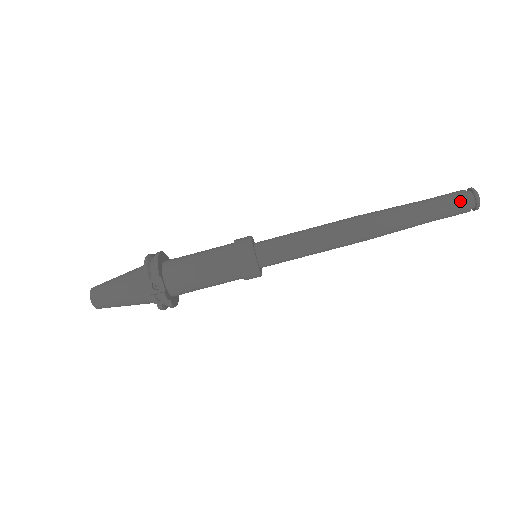
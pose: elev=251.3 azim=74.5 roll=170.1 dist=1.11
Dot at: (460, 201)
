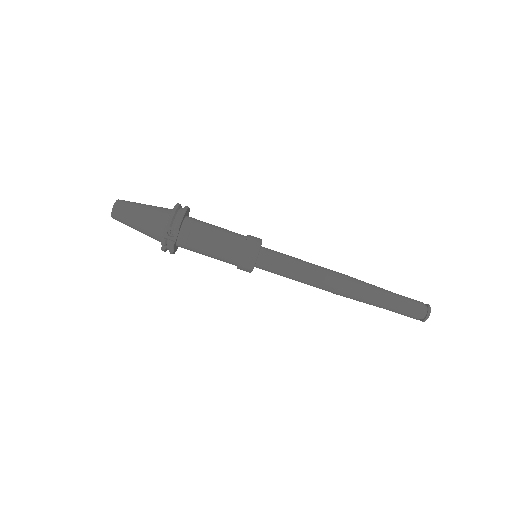
Dot at: (416, 310)
